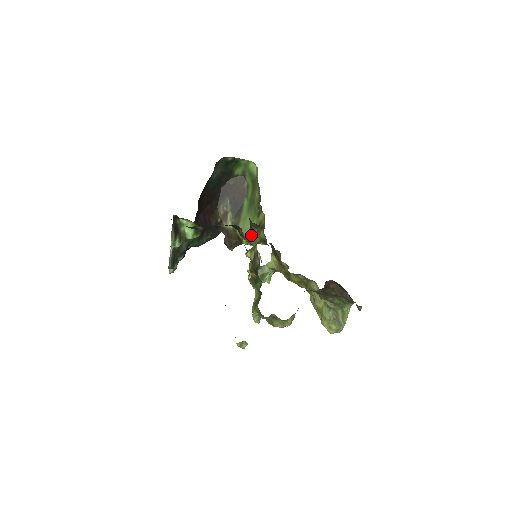
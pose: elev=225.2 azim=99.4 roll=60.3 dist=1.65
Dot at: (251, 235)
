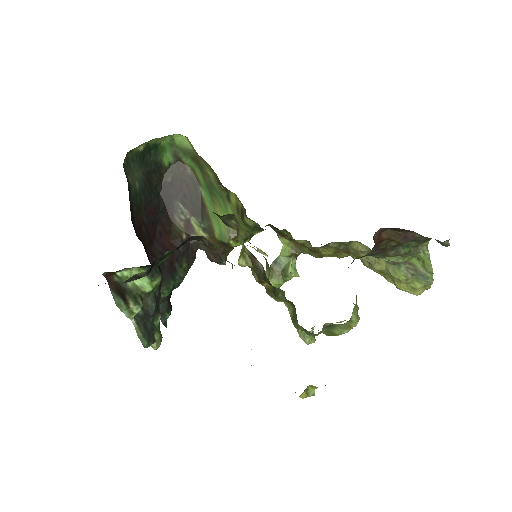
Dot at: occluded
